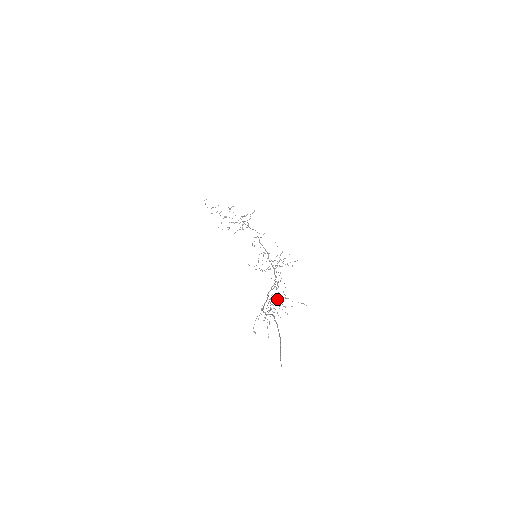
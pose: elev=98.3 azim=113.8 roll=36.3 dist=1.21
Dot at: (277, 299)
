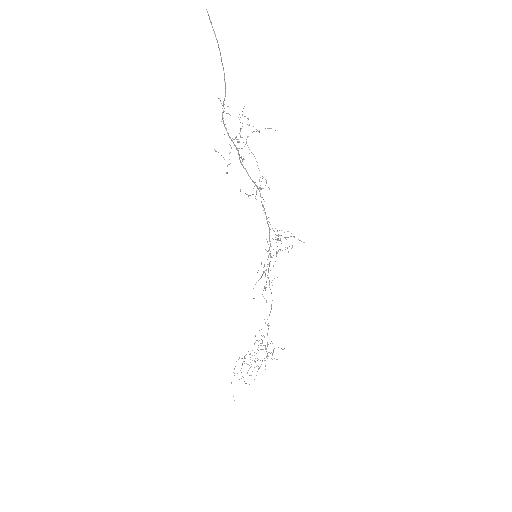
Dot at: (257, 188)
